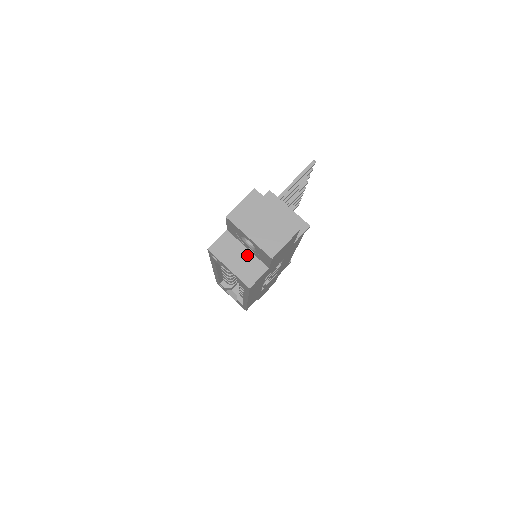
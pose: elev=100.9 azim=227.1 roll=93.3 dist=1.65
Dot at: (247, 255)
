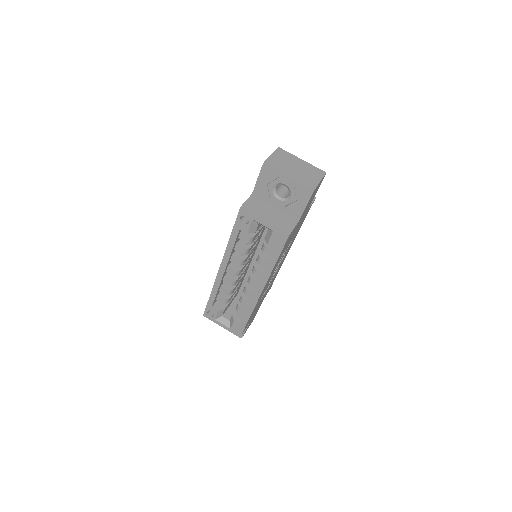
Dot at: (277, 211)
